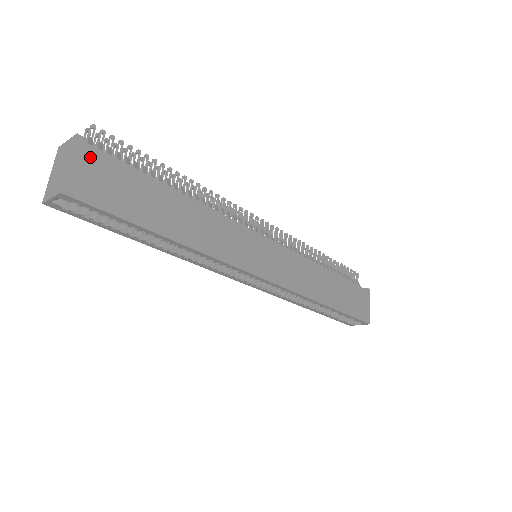
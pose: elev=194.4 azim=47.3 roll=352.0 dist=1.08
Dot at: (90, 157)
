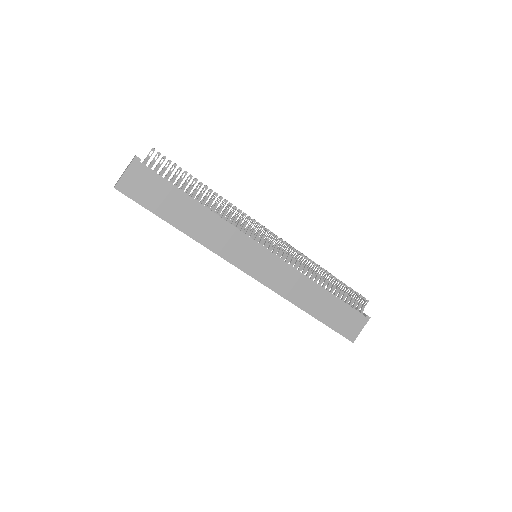
Dot at: (139, 170)
